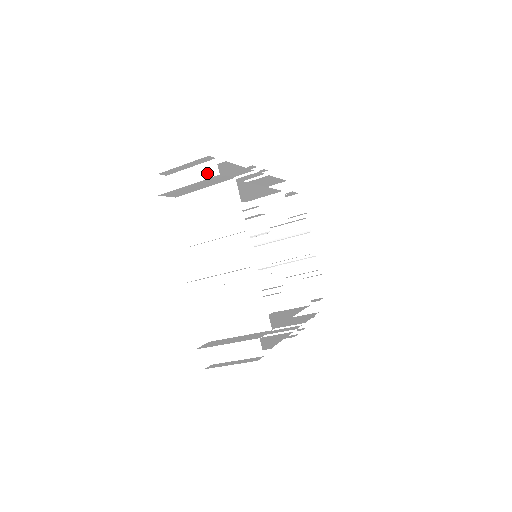
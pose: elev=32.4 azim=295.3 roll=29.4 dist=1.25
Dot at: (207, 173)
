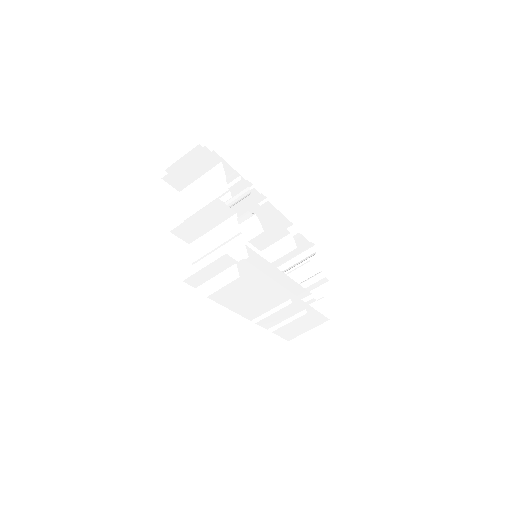
Dot at: occluded
